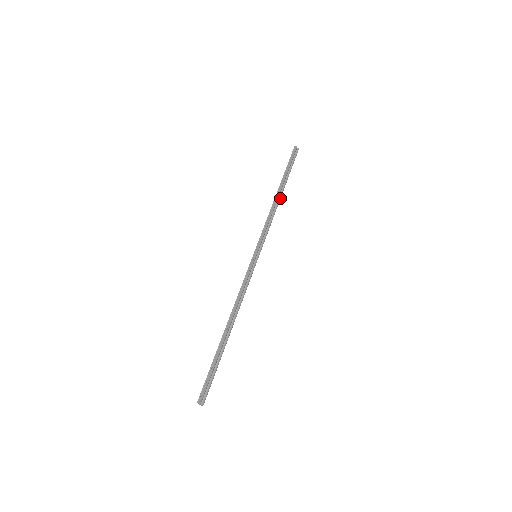
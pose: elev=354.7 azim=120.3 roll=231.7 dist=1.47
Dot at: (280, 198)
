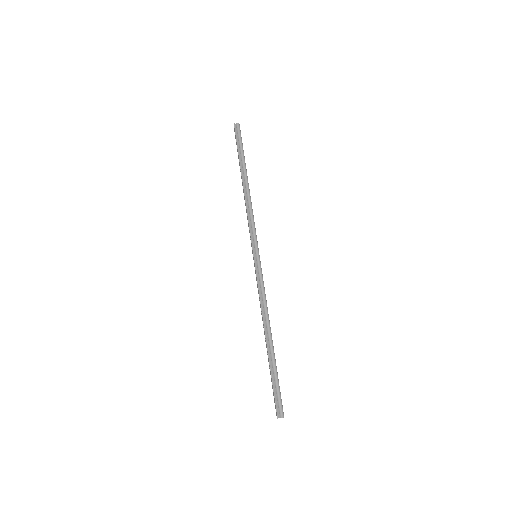
Dot at: (247, 185)
